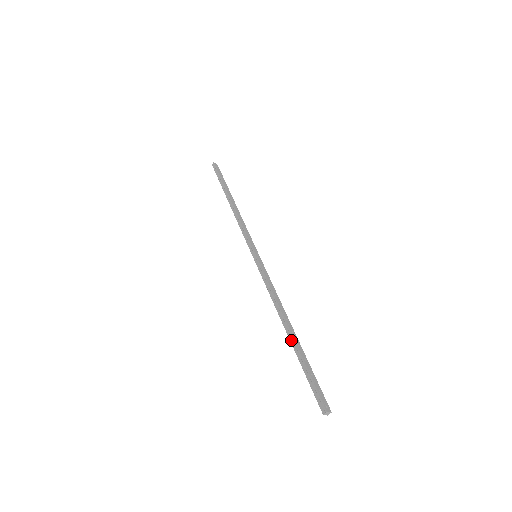
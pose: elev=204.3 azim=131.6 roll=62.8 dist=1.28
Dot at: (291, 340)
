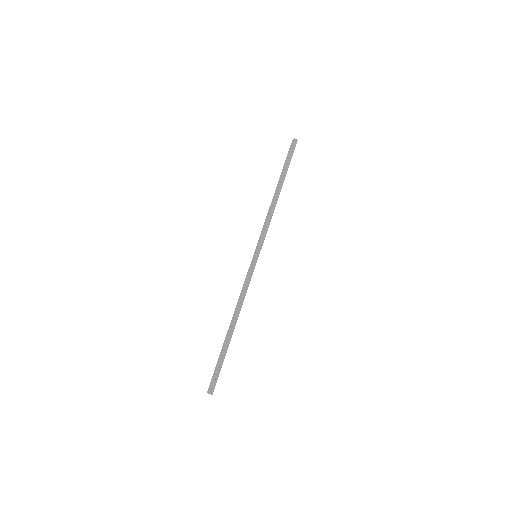
Dot at: (226, 336)
